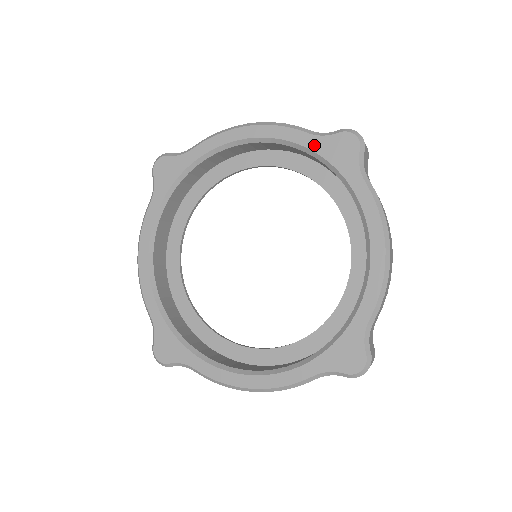
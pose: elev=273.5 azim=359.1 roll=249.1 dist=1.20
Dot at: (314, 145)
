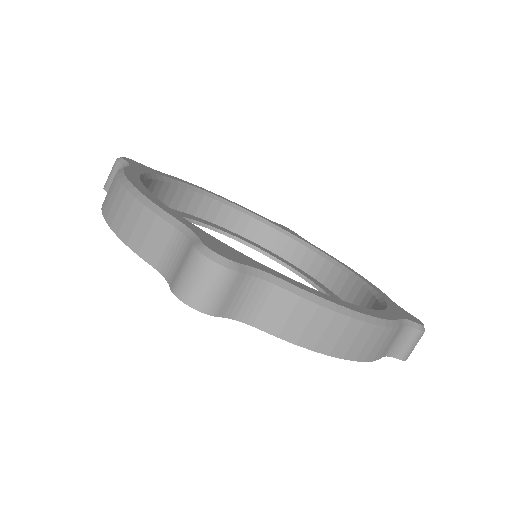
Dot at: (267, 220)
